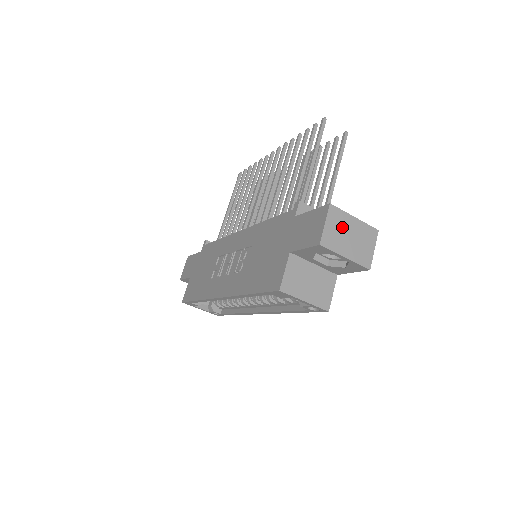
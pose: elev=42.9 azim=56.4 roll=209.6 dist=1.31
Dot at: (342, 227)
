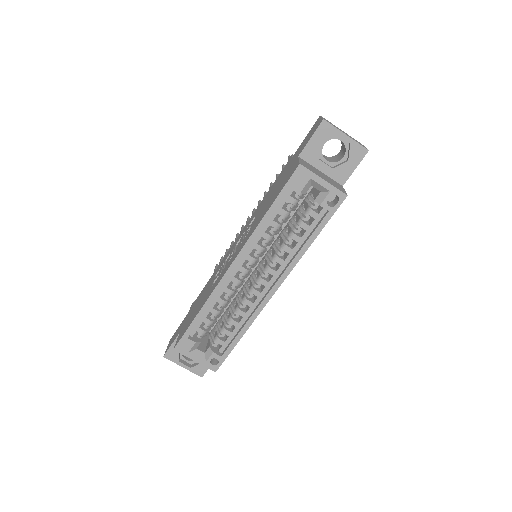
Dot at: (335, 126)
